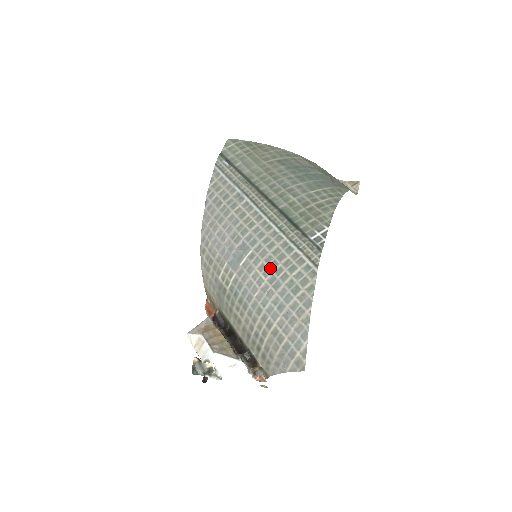
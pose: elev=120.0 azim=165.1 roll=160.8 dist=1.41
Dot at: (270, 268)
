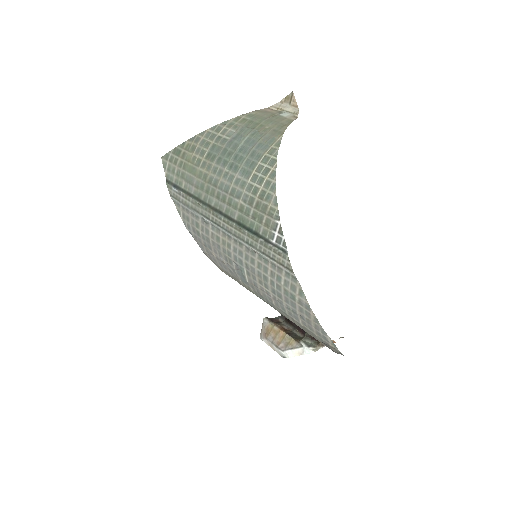
Dot at: (265, 282)
